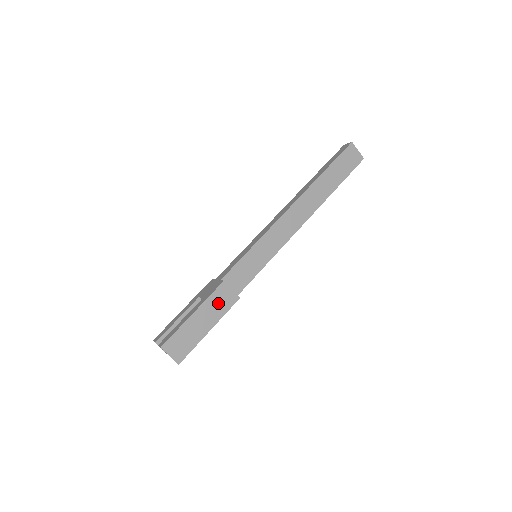
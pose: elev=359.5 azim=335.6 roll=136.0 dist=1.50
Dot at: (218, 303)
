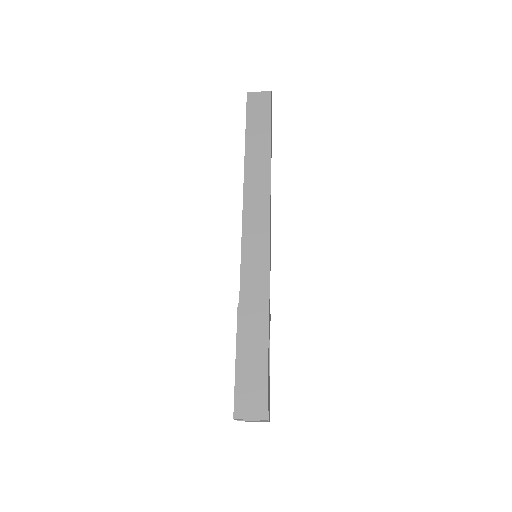
Dot at: (251, 327)
